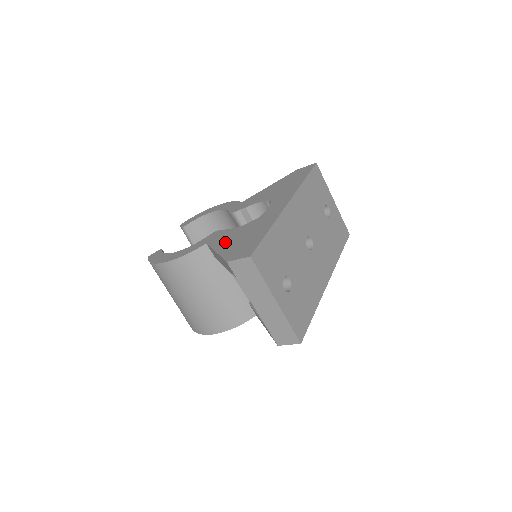
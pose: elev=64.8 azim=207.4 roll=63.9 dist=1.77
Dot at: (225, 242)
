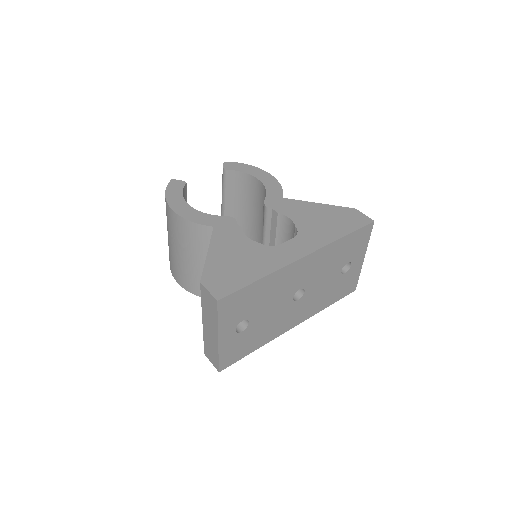
Dot at: (223, 248)
